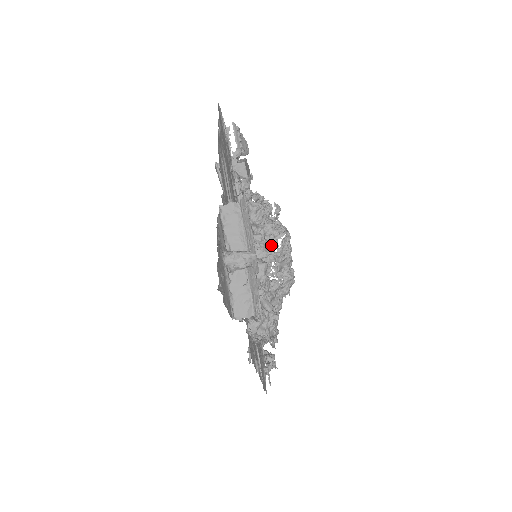
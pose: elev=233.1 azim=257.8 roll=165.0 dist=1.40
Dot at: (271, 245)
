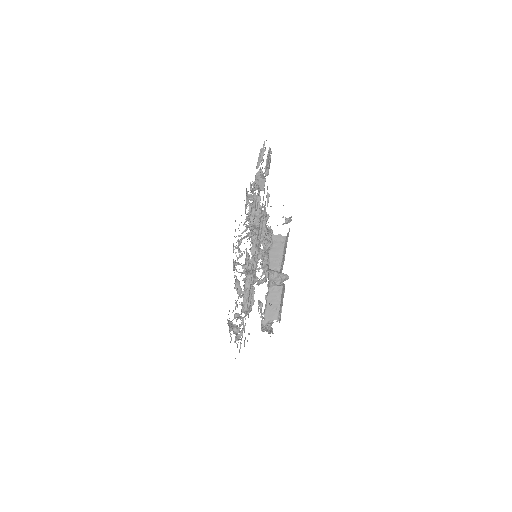
Dot at: (247, 235)
